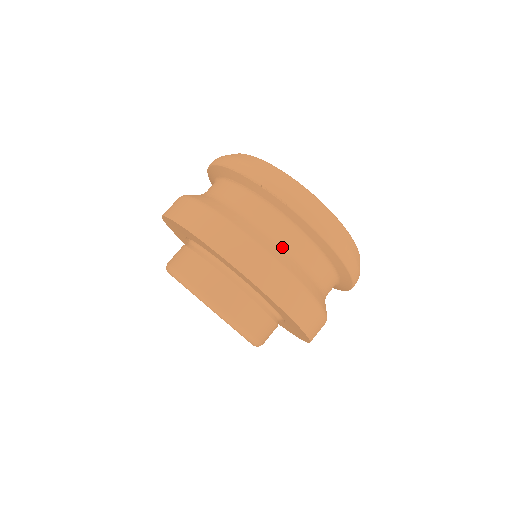
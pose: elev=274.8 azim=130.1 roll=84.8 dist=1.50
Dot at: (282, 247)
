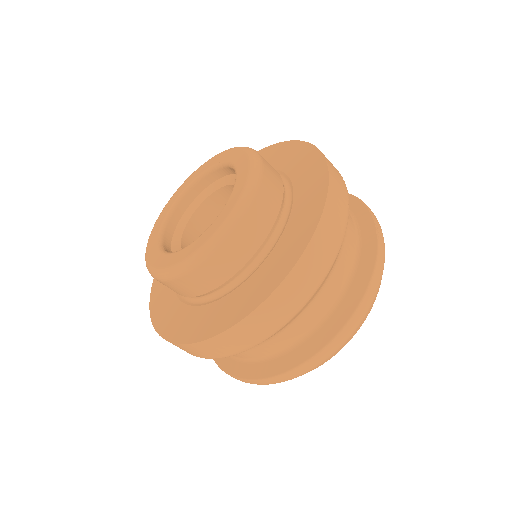
Dot at: (342, 245)
